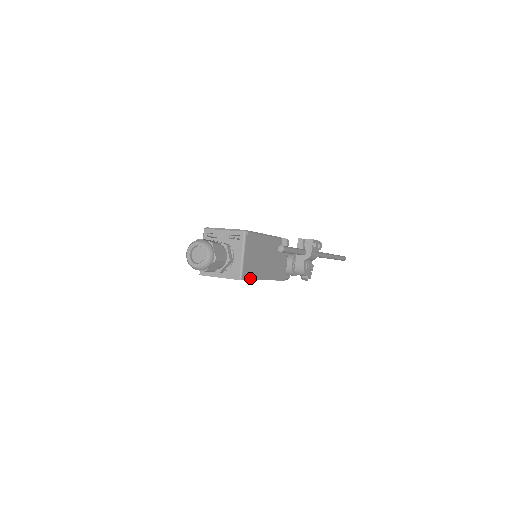
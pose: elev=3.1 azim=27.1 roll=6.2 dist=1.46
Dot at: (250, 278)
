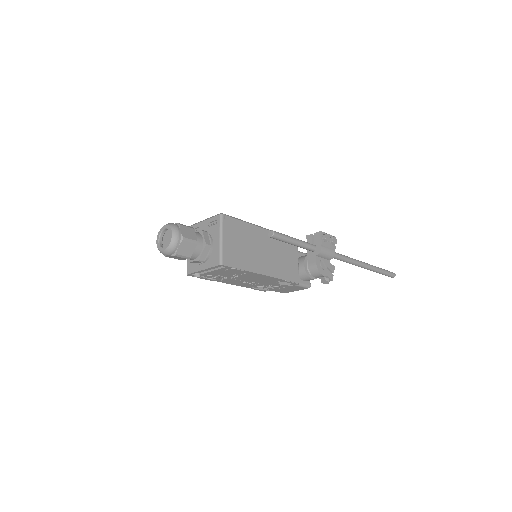
Dot at: (236, 266)
